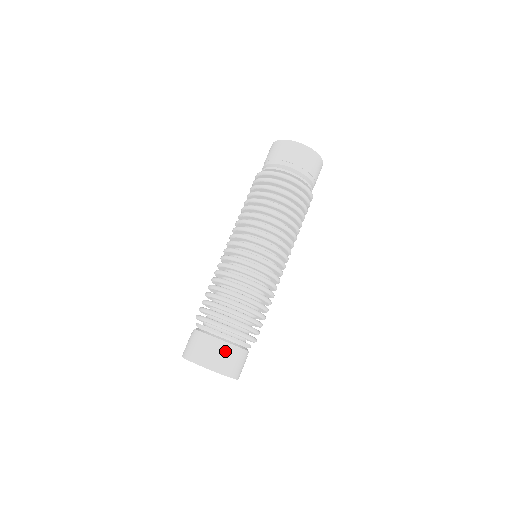
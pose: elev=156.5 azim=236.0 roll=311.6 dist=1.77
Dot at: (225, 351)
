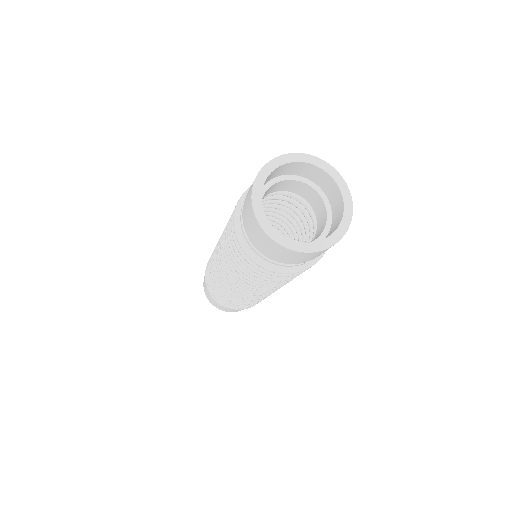
Dot at: (226, 308)
